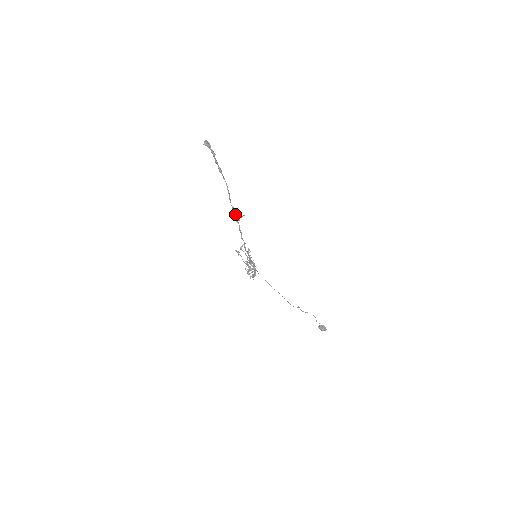
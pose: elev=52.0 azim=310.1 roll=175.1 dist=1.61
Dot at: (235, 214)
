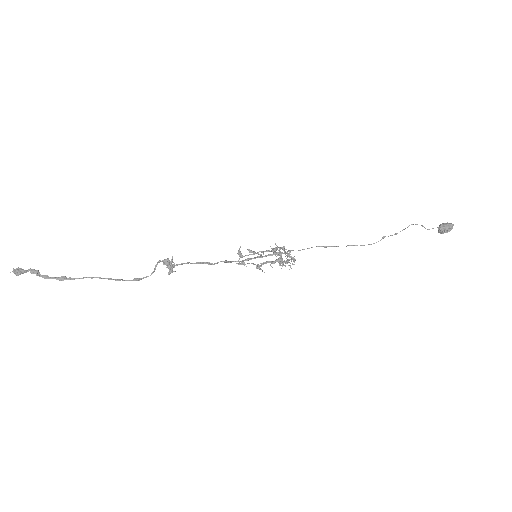
Dot at: occluded
